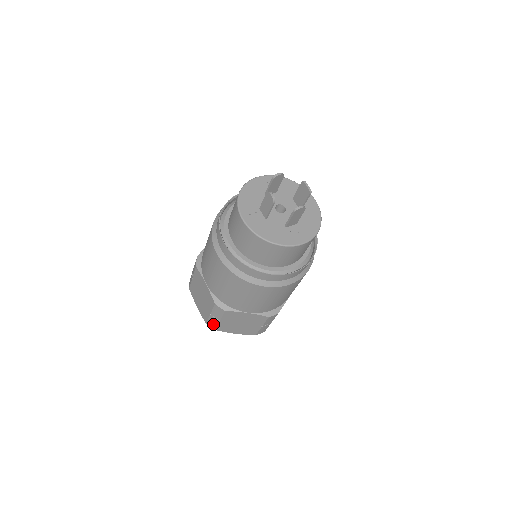
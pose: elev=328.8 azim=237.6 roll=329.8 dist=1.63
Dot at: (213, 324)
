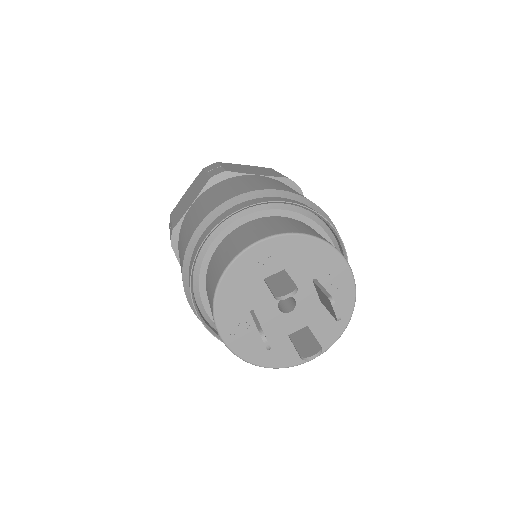
Dot at: occluded
